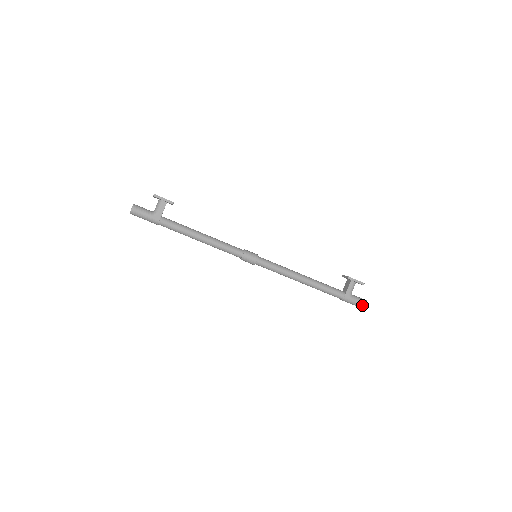
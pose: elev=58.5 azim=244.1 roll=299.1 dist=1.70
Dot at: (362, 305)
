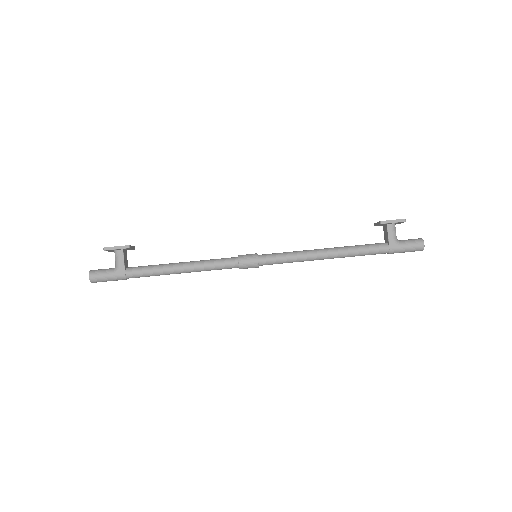
Dot at: (418, 247)
